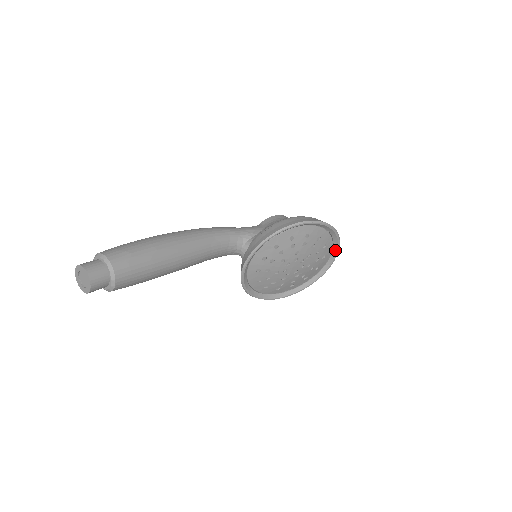
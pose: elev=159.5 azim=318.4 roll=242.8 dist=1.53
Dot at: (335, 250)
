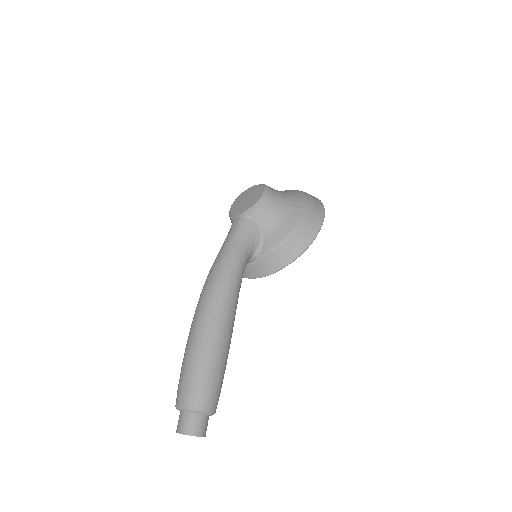
Dot at: occluded
